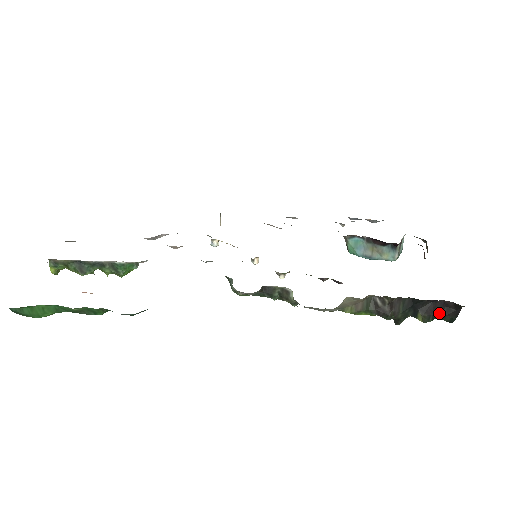
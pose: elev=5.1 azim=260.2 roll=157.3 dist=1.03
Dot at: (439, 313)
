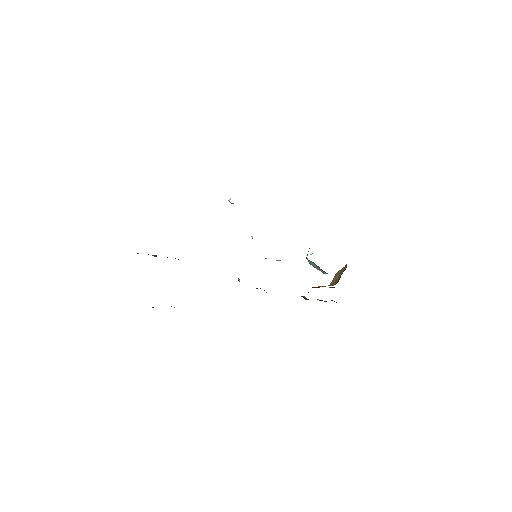
Dot at: occluded
